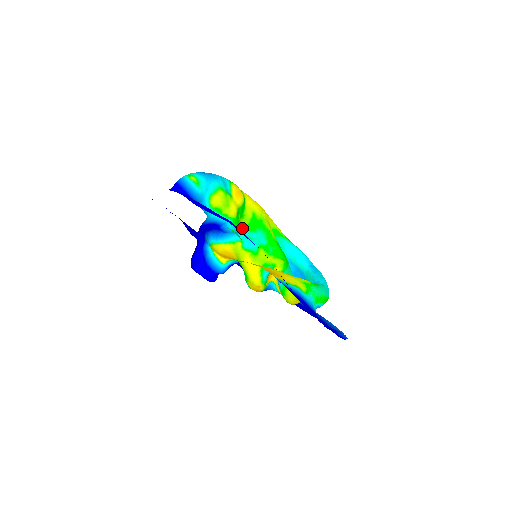
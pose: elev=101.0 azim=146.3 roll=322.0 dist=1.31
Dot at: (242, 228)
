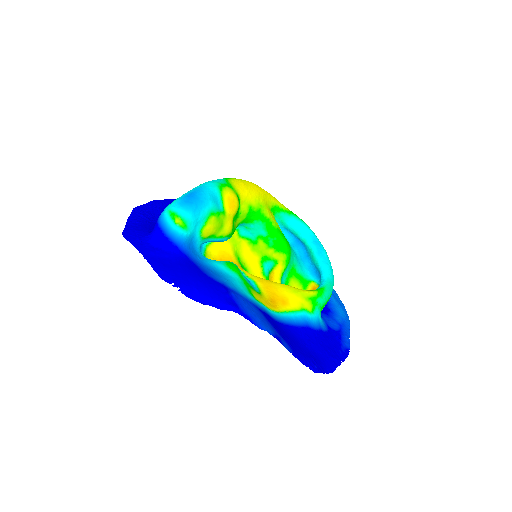
Dot at: (238, 225)
